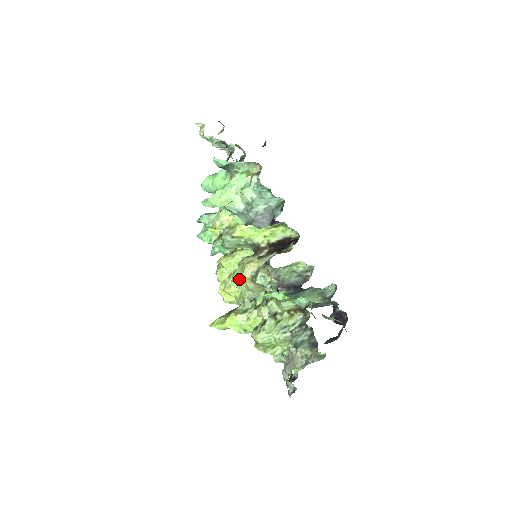
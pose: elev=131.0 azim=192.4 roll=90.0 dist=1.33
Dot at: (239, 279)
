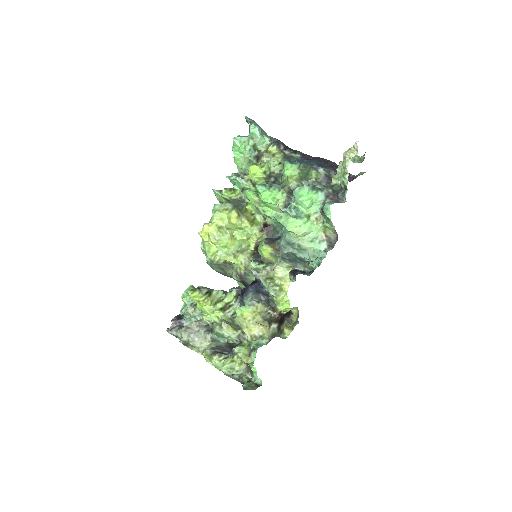
Dot at: (246, 321)
